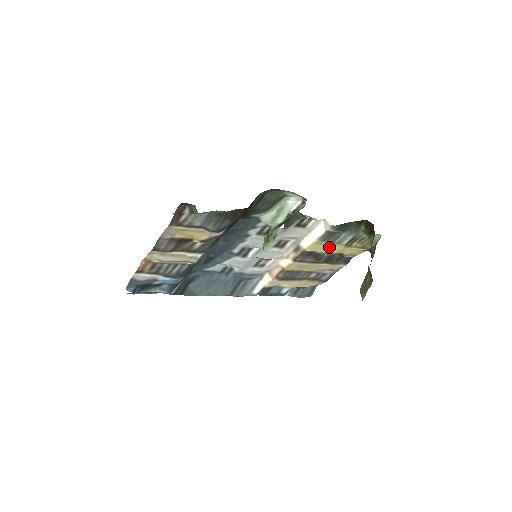
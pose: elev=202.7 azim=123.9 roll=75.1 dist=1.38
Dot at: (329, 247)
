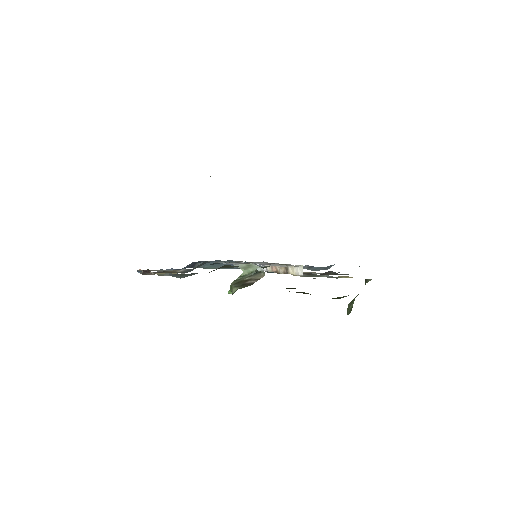
Dot at: occluded
